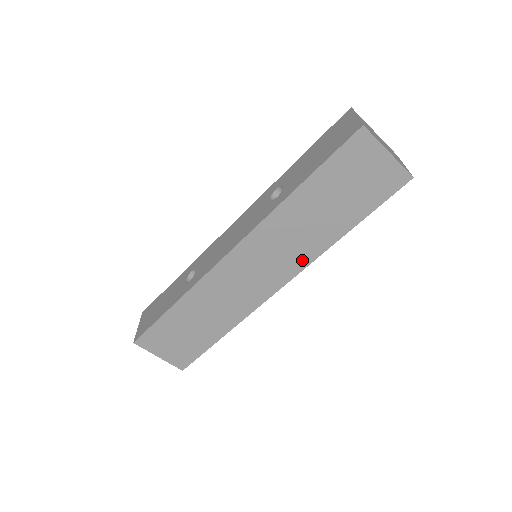
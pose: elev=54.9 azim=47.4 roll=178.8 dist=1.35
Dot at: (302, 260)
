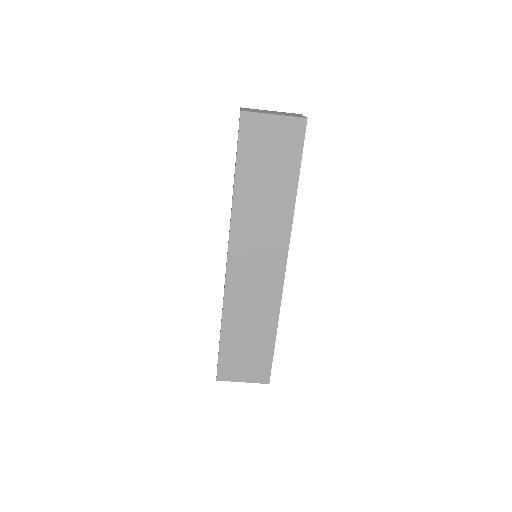
Dot at: (282, 234)
